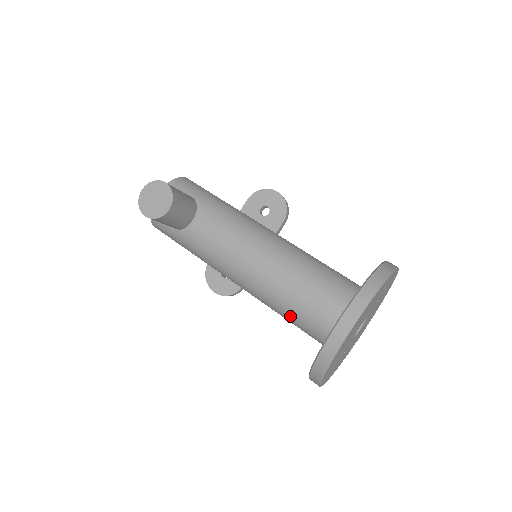
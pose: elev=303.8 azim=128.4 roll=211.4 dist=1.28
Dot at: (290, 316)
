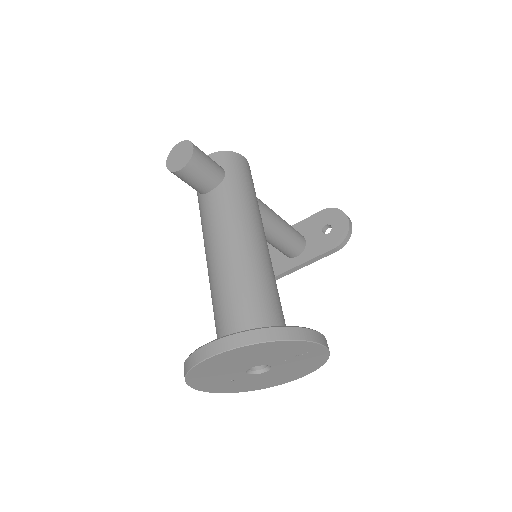
Dot at: (214, 317)
